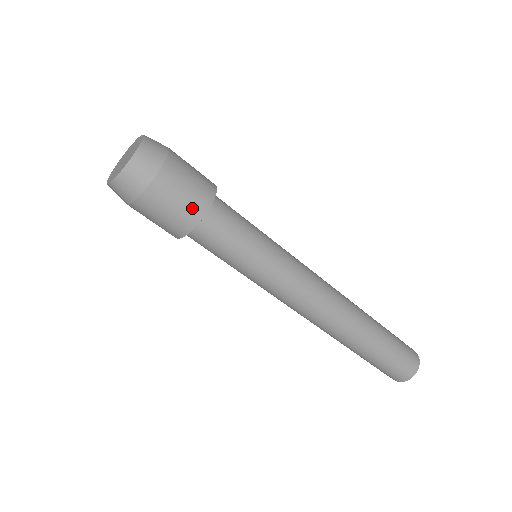
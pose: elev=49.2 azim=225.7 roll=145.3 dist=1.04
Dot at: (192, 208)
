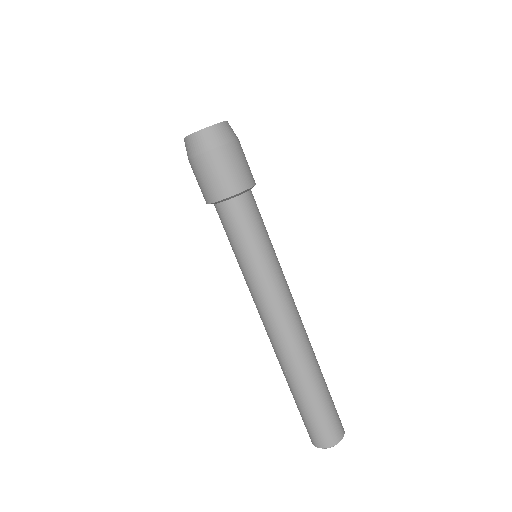
Dot at: (228, 184)
